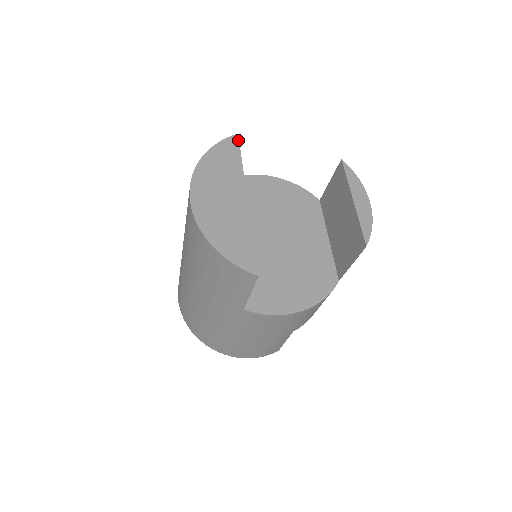
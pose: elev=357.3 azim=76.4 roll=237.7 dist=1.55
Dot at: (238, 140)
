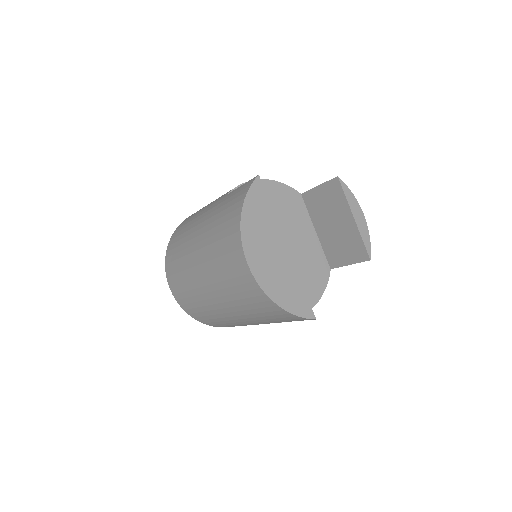
Dot at: (261, 183)
